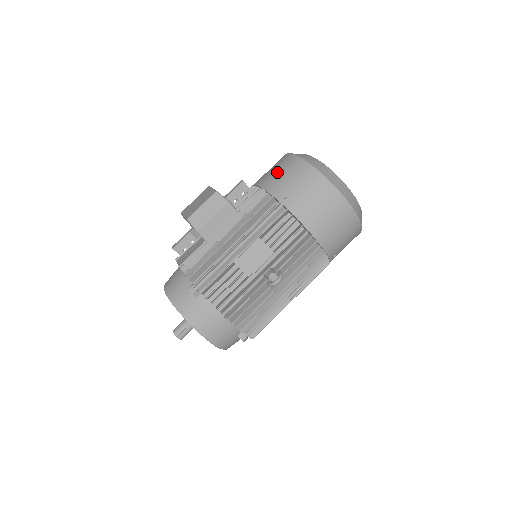
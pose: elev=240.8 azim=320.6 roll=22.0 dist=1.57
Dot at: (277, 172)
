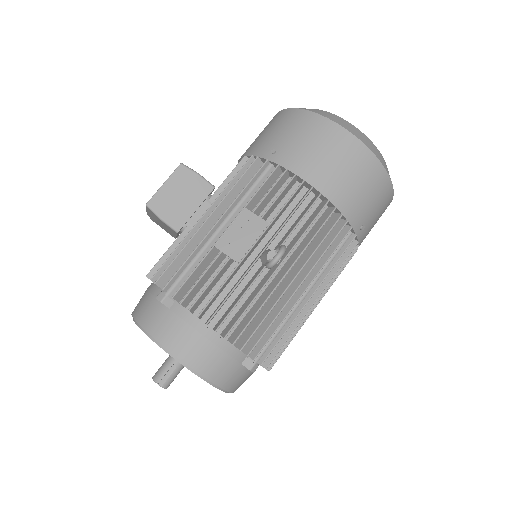
Dot at: (261, 134)
